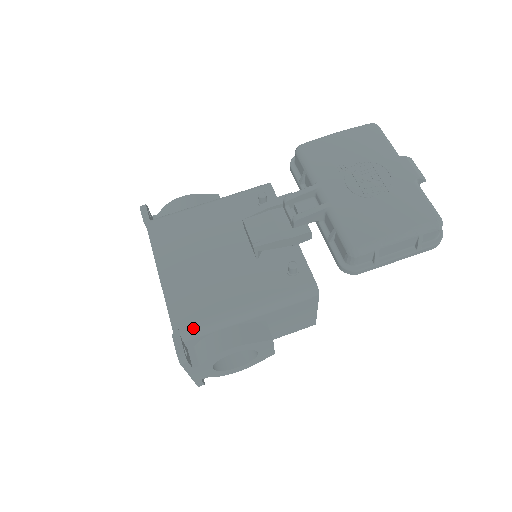
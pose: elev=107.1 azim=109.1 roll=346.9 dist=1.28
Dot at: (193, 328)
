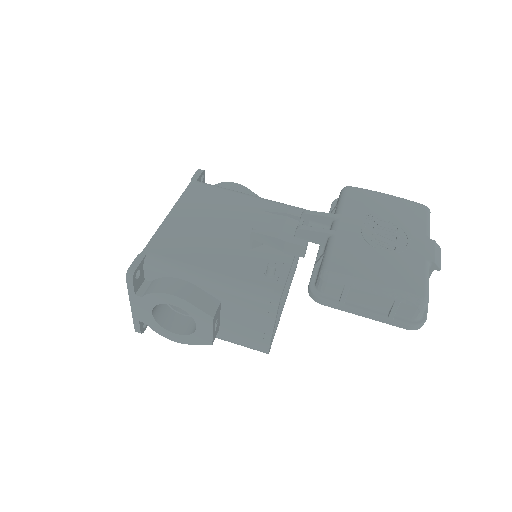
Dot at: (158, 260)
